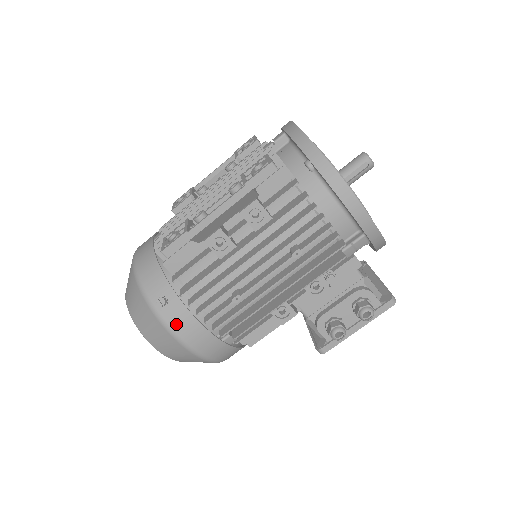
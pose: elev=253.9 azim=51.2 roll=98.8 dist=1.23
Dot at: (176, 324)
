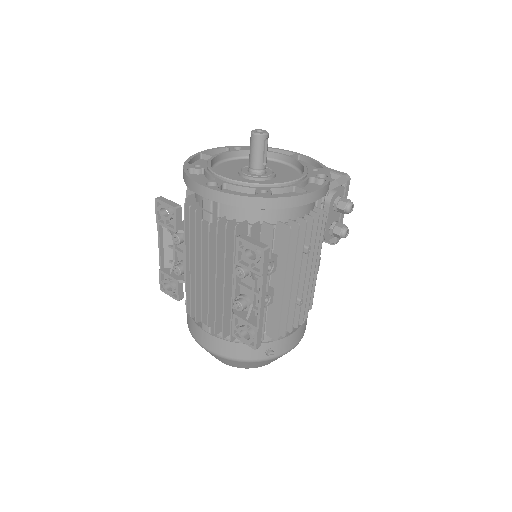
Dot at: (286, 348)
